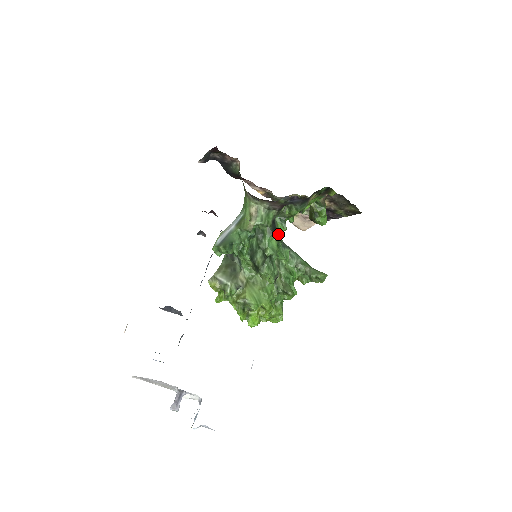
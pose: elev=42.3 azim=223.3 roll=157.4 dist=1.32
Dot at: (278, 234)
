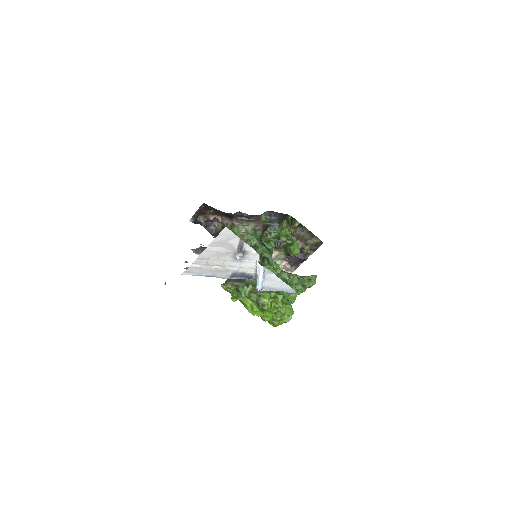
Dot at: (267, 248)
